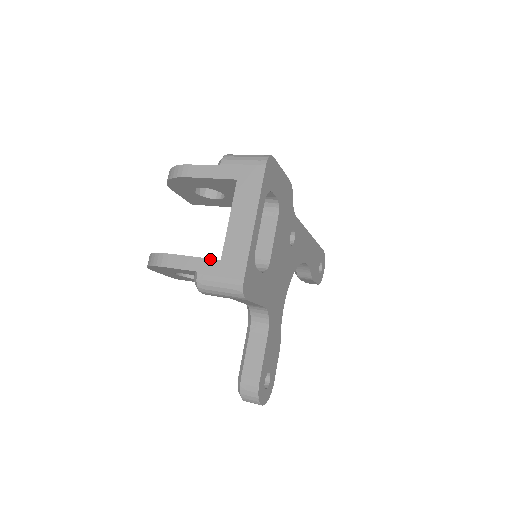
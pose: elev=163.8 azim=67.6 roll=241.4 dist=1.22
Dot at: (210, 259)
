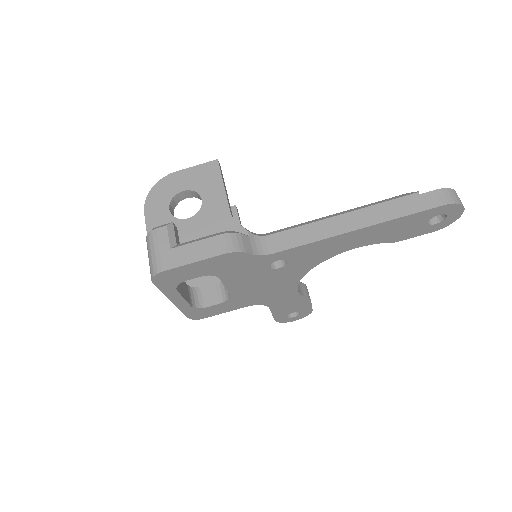
Dot at: occluded
